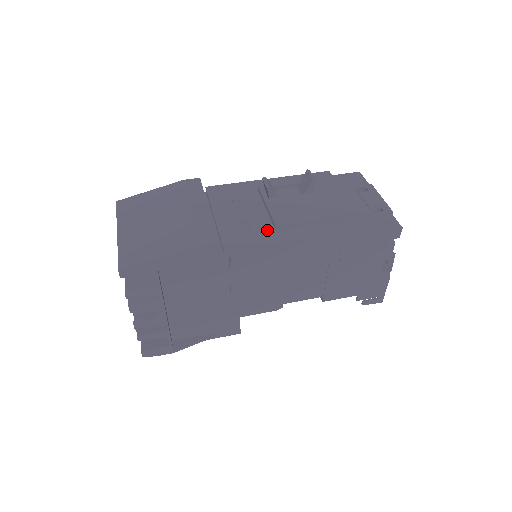
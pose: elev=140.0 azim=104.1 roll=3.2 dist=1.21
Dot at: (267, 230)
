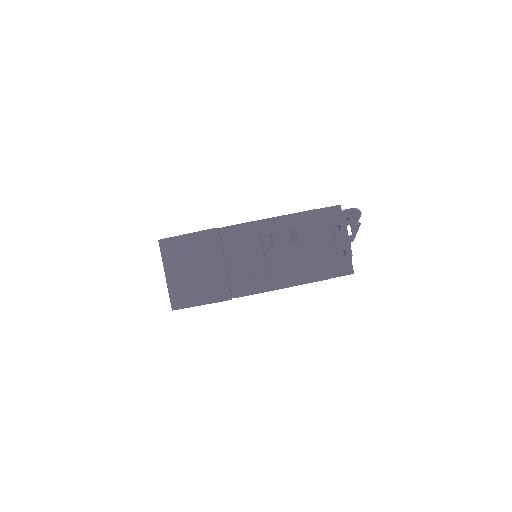
Dot at: (264, 279)
